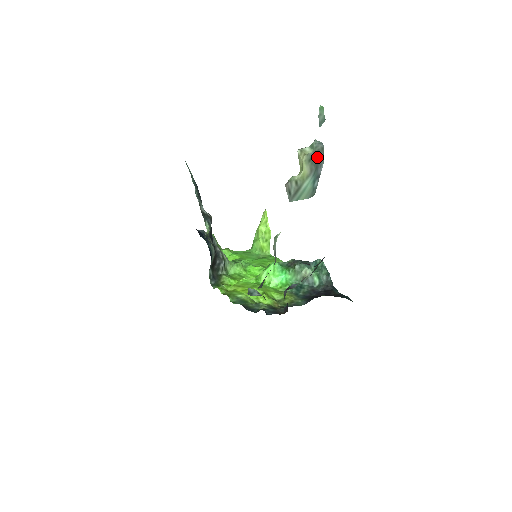
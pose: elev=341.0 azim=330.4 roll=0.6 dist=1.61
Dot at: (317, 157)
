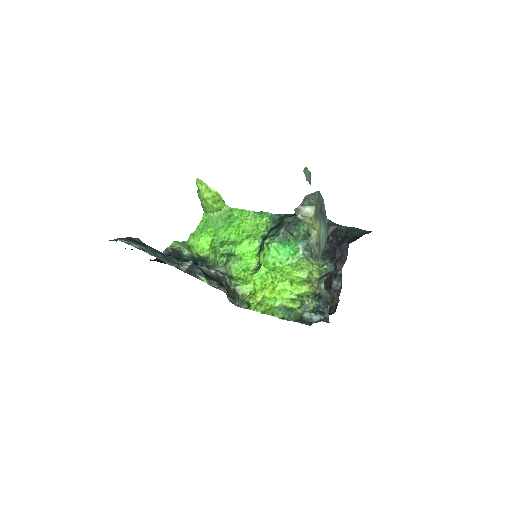
Dot at: (319, 205)
